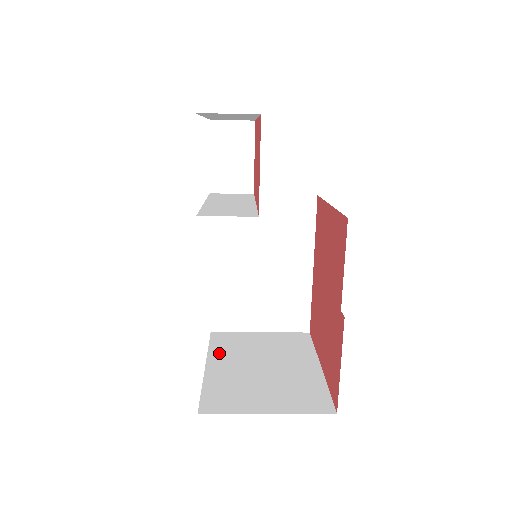
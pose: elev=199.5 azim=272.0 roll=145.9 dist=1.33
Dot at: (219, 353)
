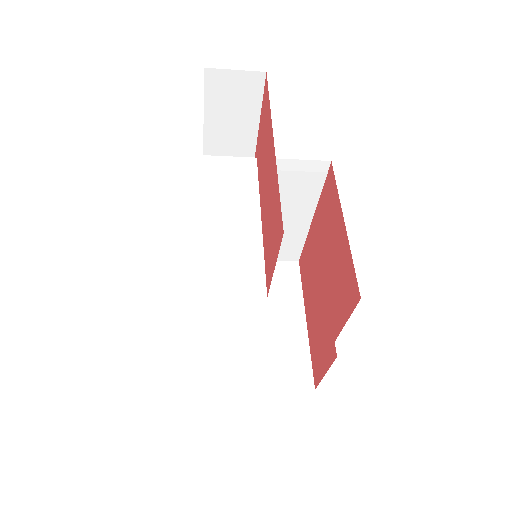
Dot at: (212, 298)
